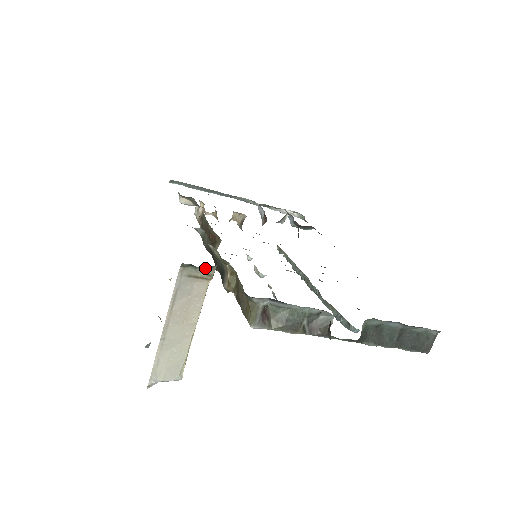
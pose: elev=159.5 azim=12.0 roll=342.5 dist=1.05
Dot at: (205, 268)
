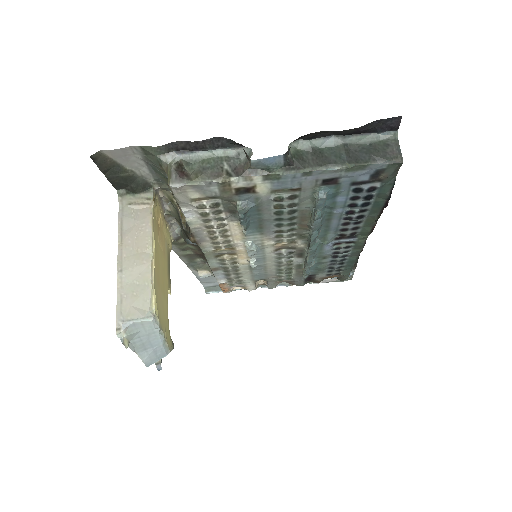
Dot at: (143, 193)
